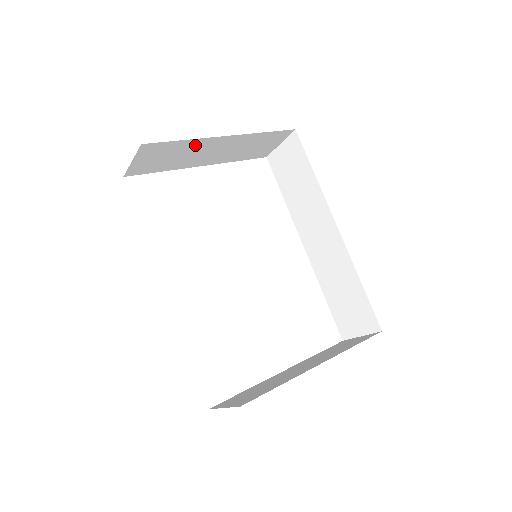
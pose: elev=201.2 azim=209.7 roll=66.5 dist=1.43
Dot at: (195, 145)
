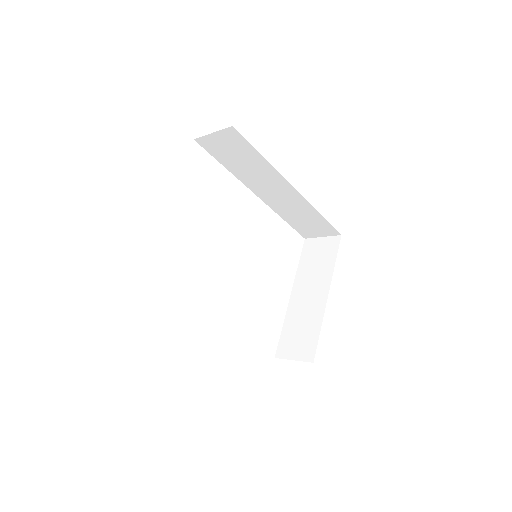
Dot at: occluded
